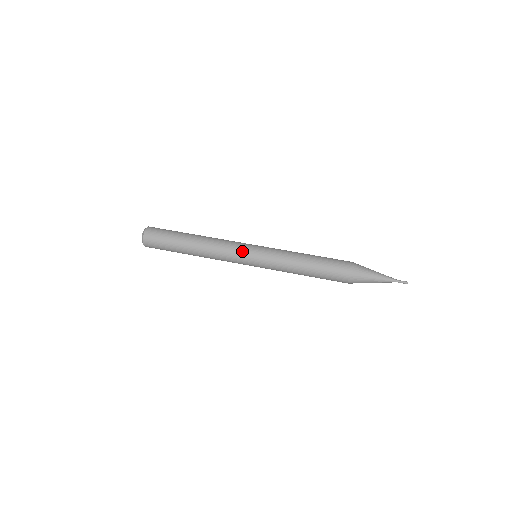
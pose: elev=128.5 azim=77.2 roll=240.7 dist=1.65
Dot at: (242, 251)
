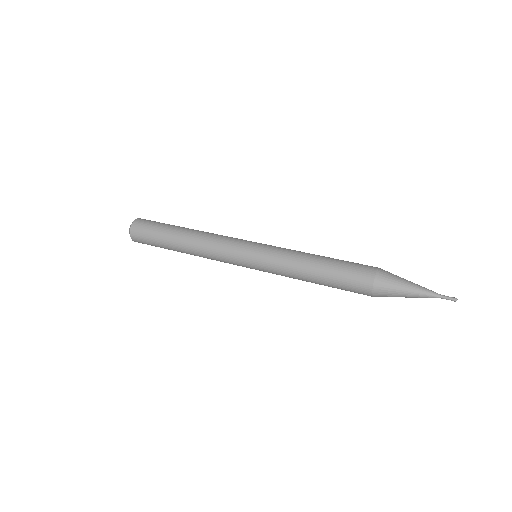
Dot at: (244, 240)
